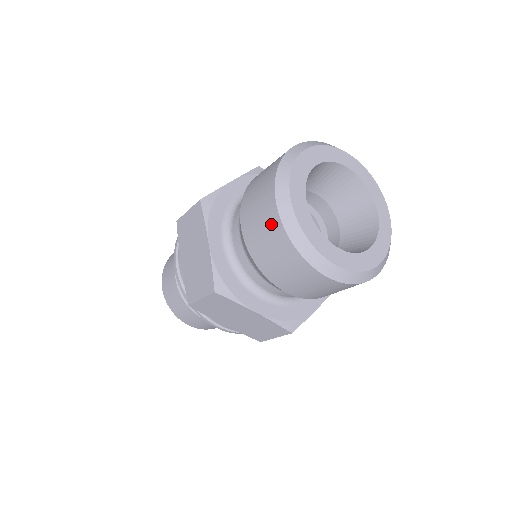
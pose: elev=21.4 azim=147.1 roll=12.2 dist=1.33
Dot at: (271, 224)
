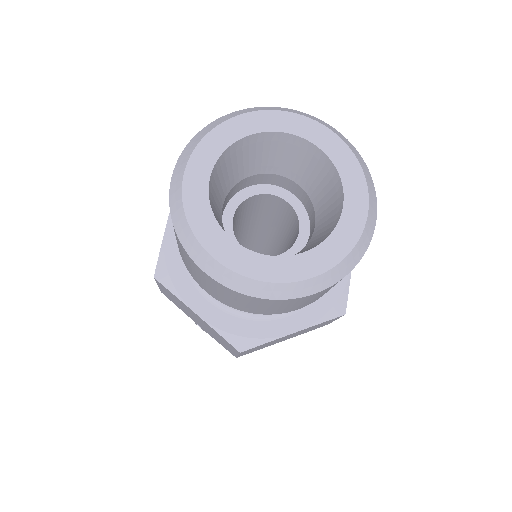
Dot at: (219, 288)
